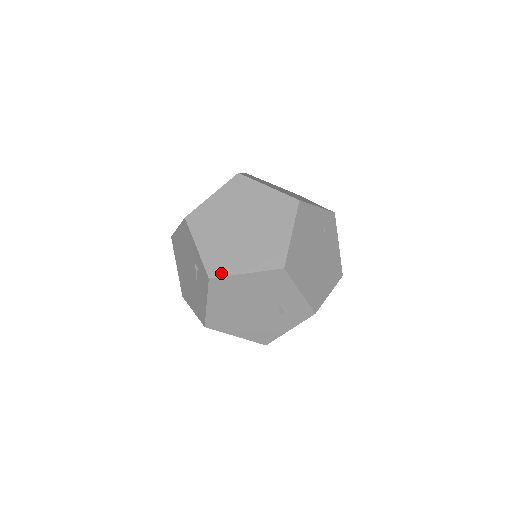
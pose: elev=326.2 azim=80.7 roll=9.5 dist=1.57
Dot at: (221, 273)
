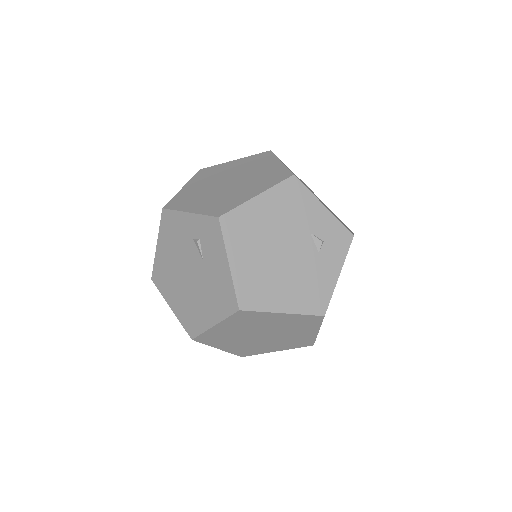
Dot at: (229, 208)
